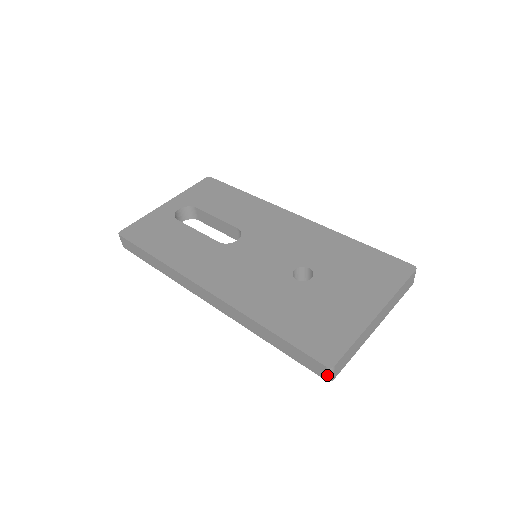
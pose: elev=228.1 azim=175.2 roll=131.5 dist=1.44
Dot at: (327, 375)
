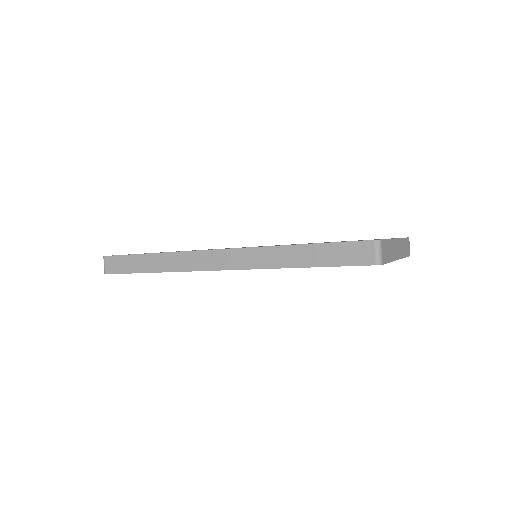
Dot at: (376, 254)
